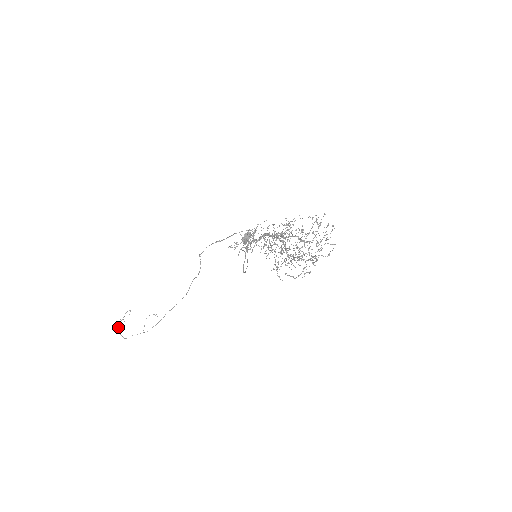
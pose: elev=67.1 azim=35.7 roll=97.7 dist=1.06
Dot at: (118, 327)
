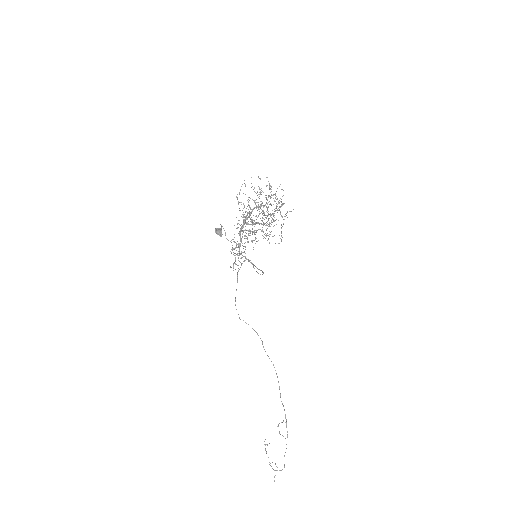
Dot at: occluded
